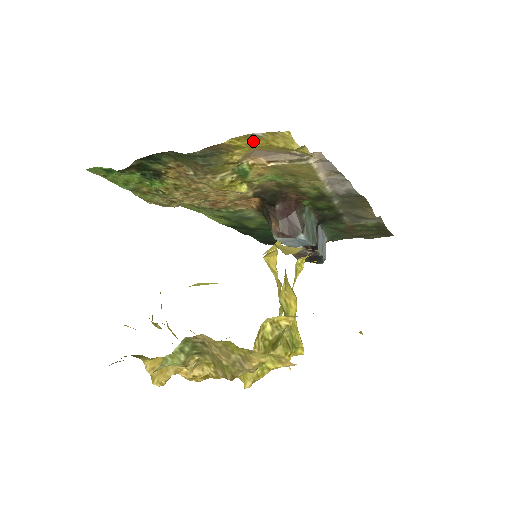
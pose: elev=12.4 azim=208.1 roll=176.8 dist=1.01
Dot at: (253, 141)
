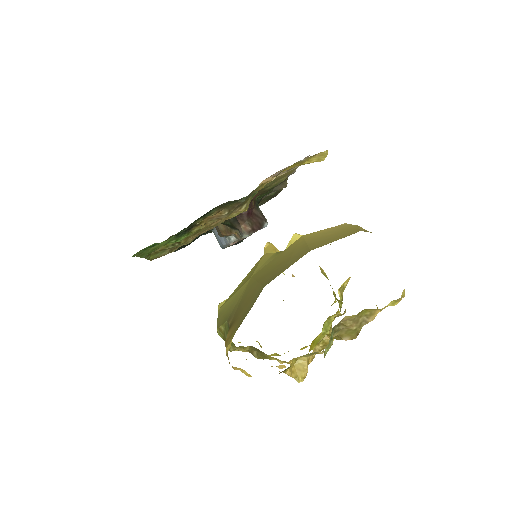
Dot at: (291, 167)
